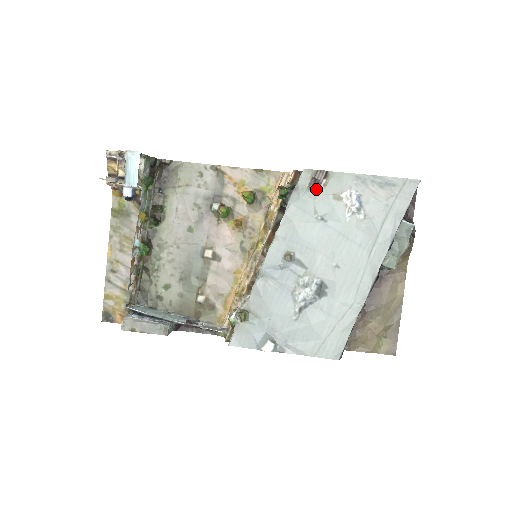
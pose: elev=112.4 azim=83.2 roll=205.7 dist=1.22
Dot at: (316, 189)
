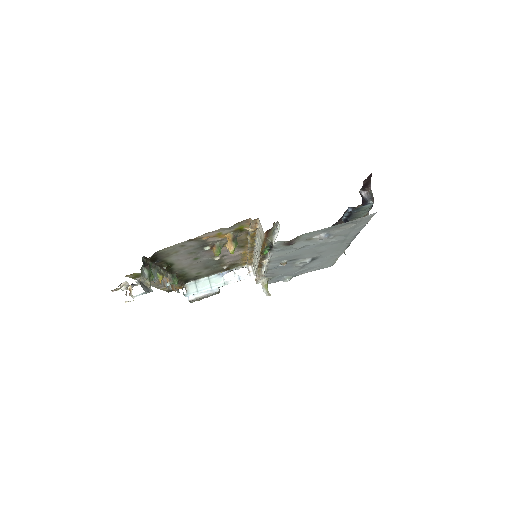
Dot at: (291, 245)
